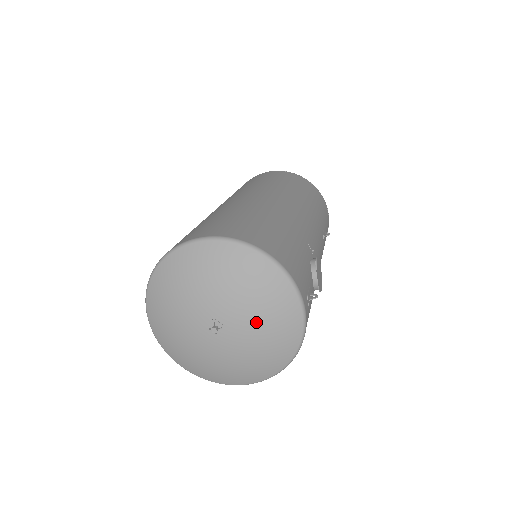
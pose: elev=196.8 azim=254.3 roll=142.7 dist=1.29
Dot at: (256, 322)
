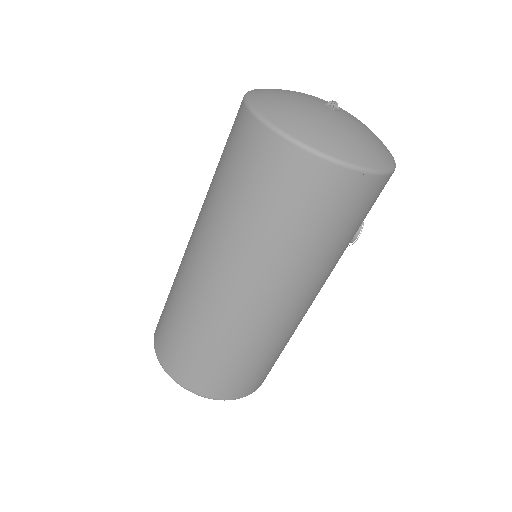
Dot at: (364, 125)
